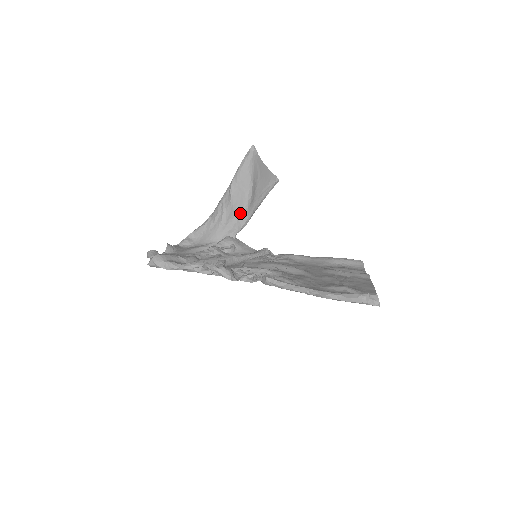
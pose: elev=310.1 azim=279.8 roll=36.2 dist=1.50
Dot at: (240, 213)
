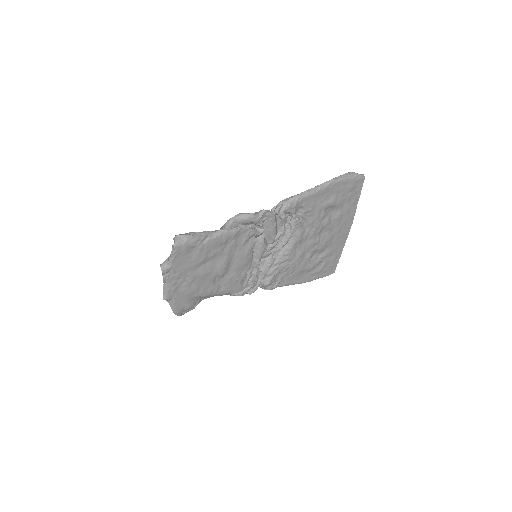
Dot at: occluded
